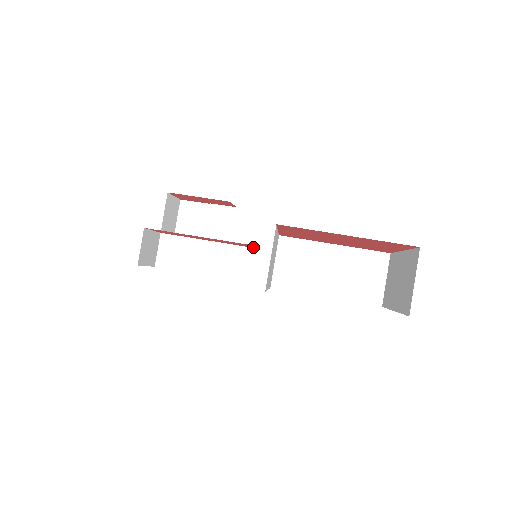
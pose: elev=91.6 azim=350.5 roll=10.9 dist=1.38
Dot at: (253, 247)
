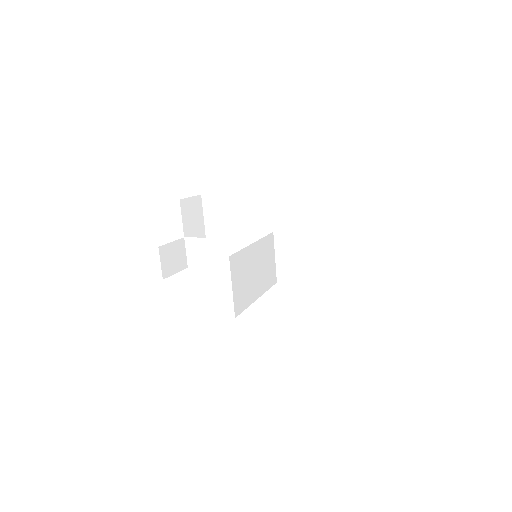
Dot at: occluded
